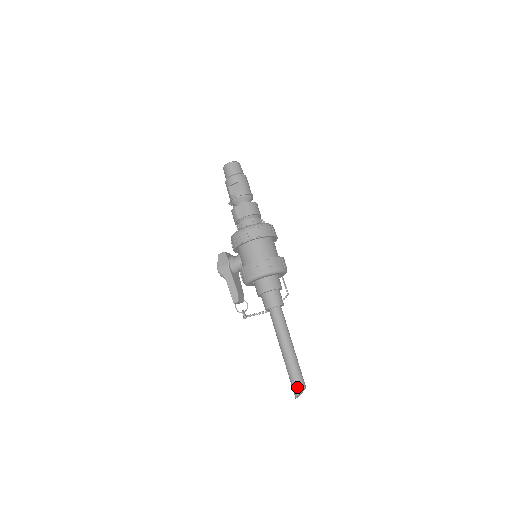
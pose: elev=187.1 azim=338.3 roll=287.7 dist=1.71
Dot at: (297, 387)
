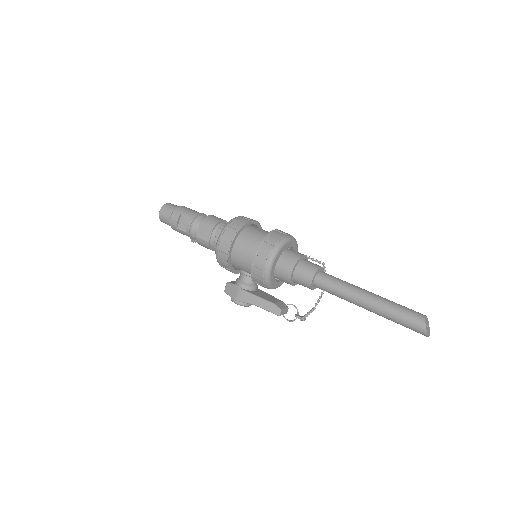
Dot at: (416, 323)
